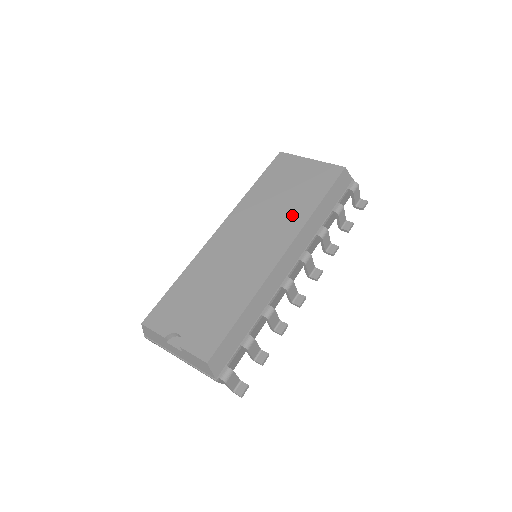
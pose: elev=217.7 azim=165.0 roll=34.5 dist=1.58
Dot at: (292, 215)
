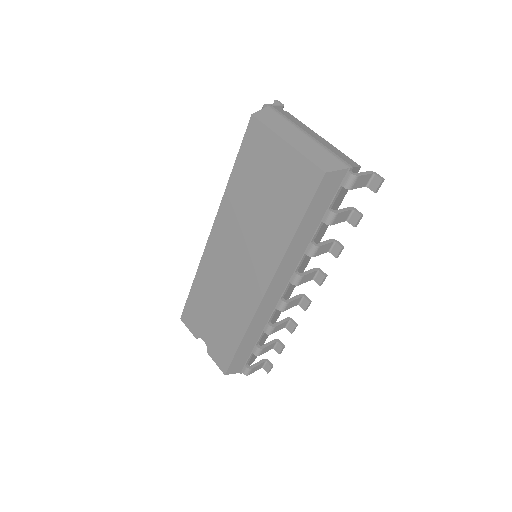
Dot at: (269, 241)
